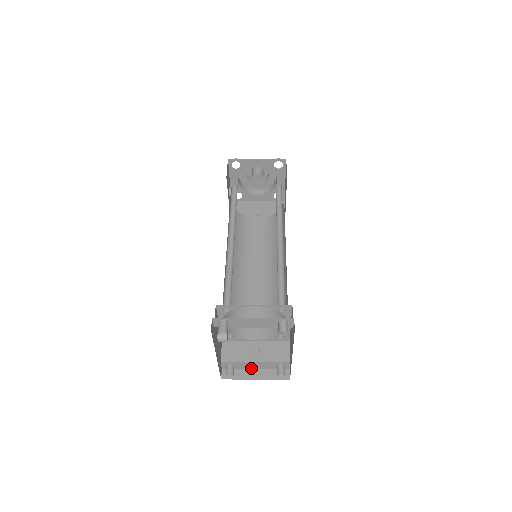
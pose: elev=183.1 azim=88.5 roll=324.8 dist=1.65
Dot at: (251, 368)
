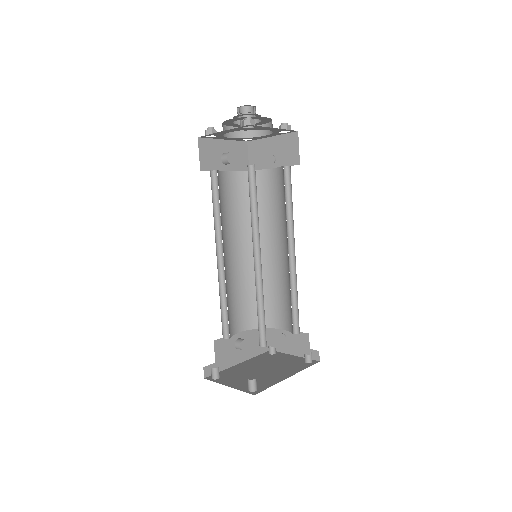
Dot at: occluded
